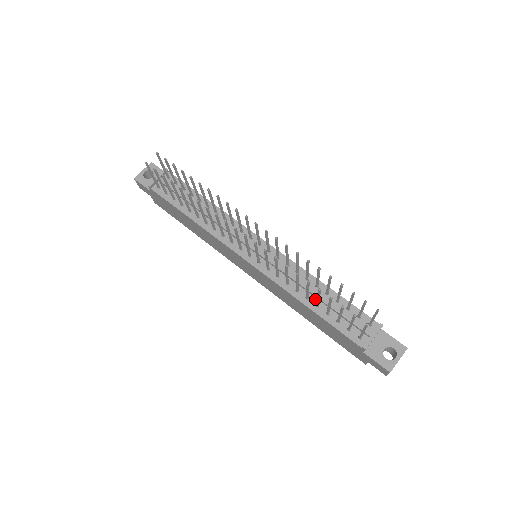
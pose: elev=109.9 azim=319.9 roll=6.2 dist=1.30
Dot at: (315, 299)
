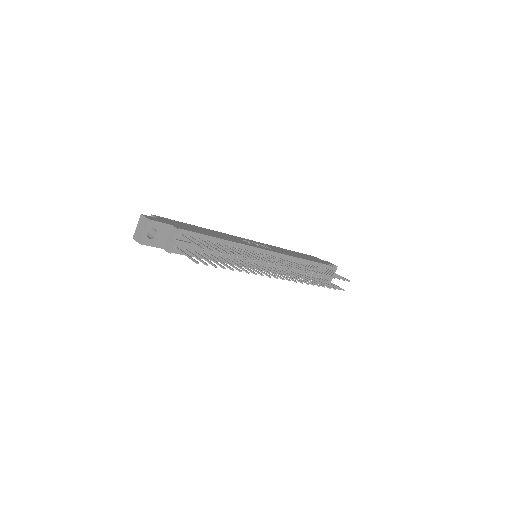
Dot at: (300, 271)
